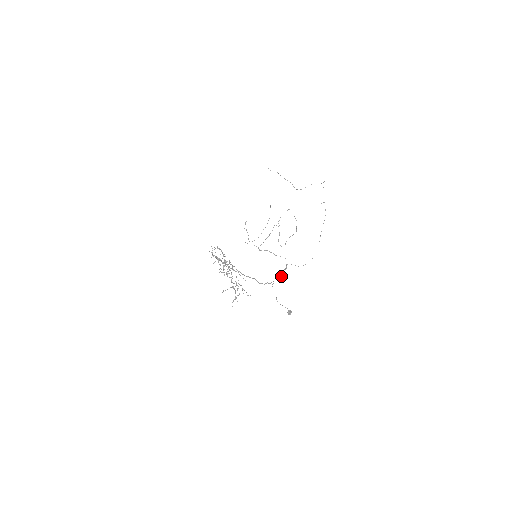
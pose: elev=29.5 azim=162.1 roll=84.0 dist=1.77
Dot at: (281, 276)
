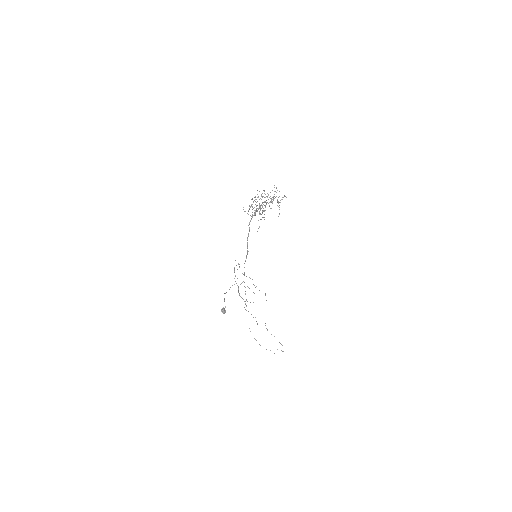
Dot at: occluded
